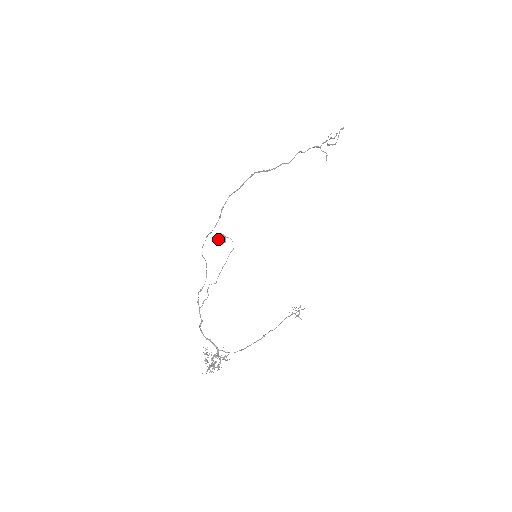
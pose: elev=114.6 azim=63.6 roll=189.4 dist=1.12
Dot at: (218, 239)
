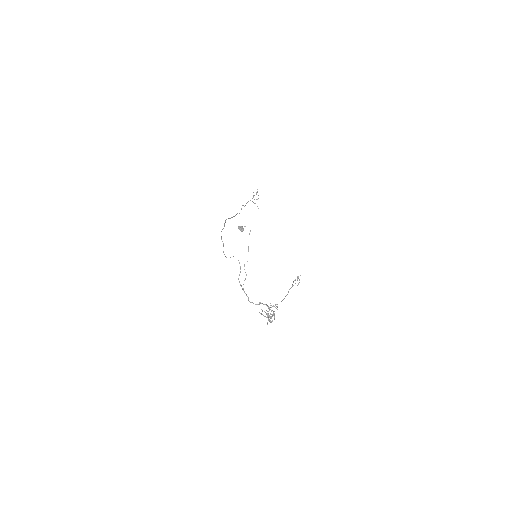
Dot at: (239, 229)
